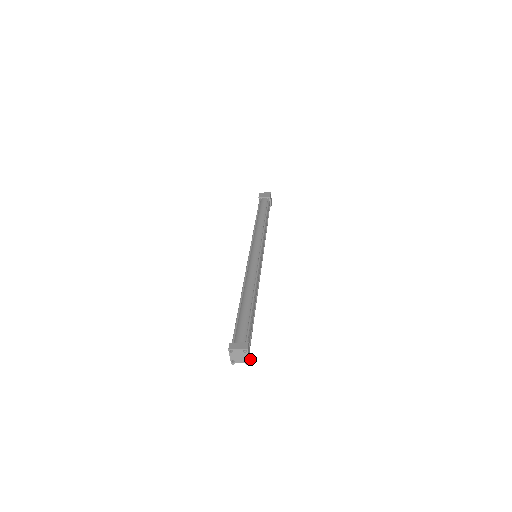
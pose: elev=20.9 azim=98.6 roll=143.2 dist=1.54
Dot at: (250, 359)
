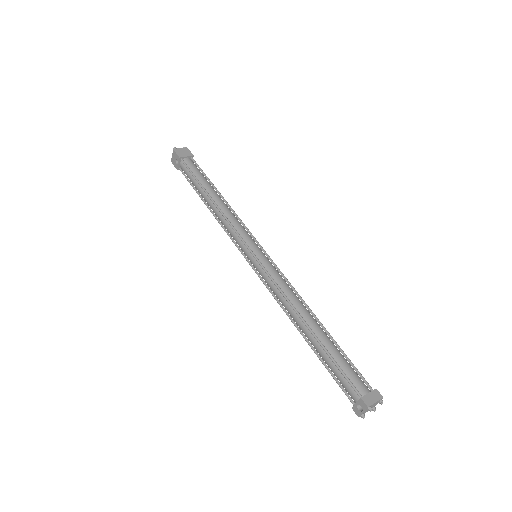
Dot at: occluded
